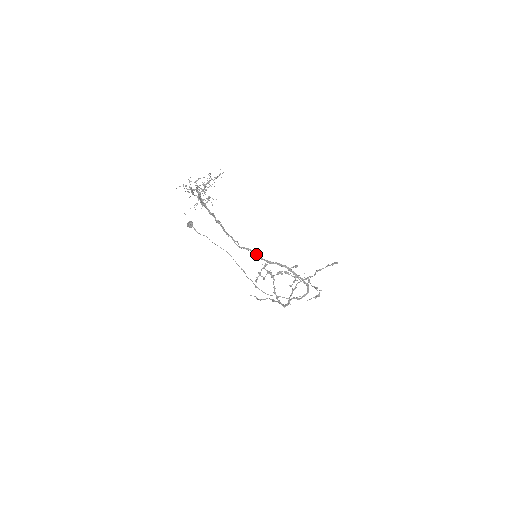
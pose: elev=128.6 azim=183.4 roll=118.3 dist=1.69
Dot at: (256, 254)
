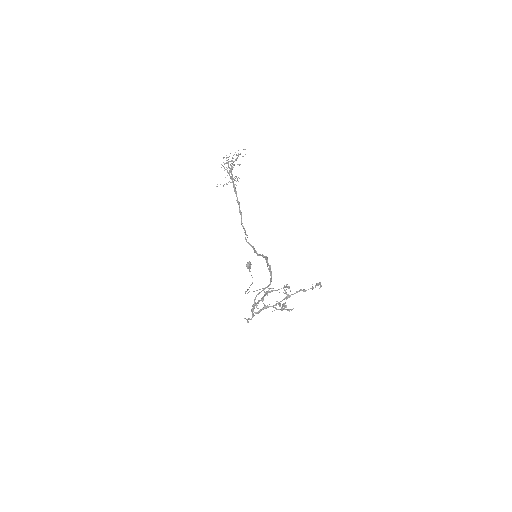
Dot at: (254, 249)
